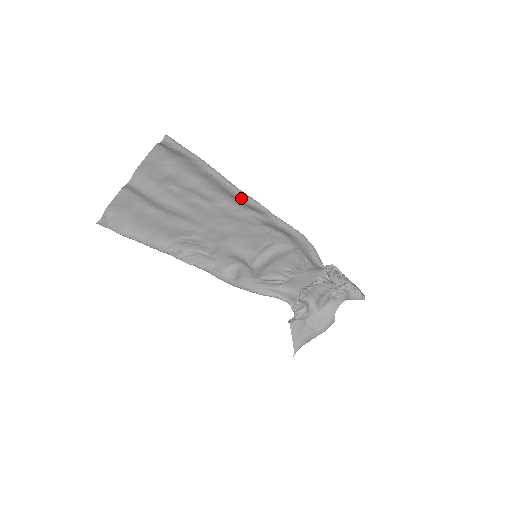
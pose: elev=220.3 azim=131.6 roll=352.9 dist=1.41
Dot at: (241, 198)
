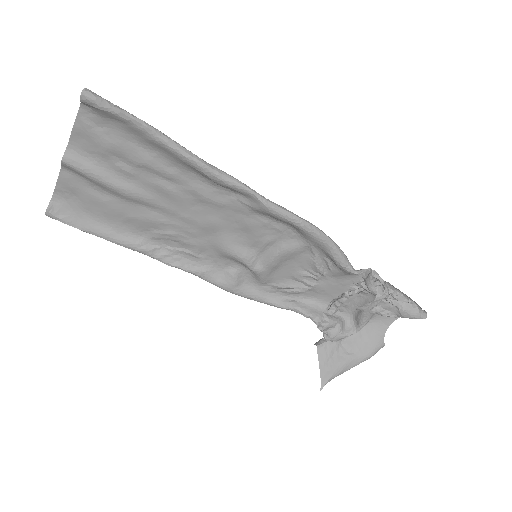
Dot at: (212, 176)
